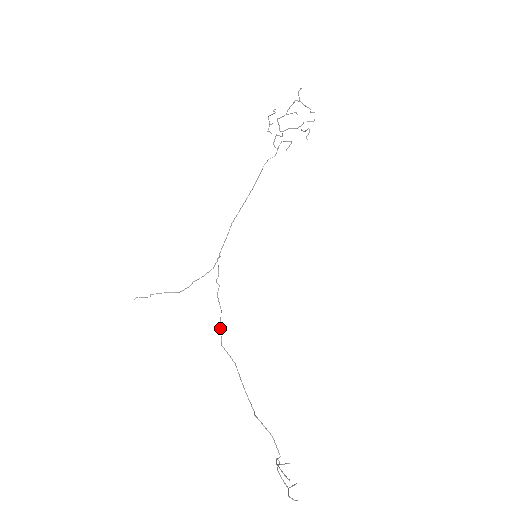
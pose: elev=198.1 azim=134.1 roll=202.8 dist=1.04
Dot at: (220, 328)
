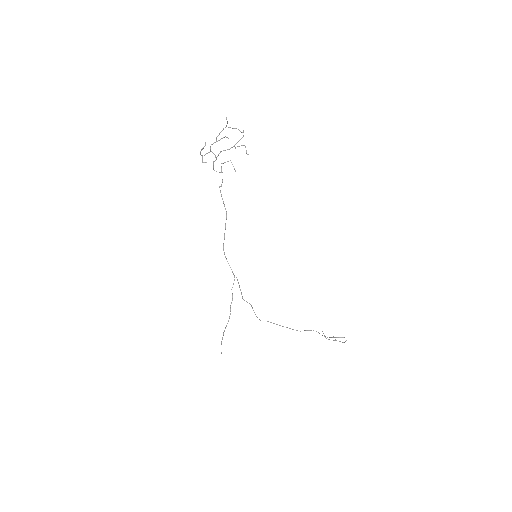
Dot at: (255, 314)
